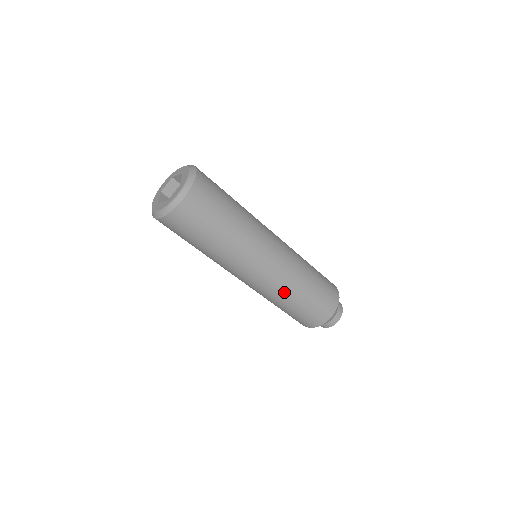
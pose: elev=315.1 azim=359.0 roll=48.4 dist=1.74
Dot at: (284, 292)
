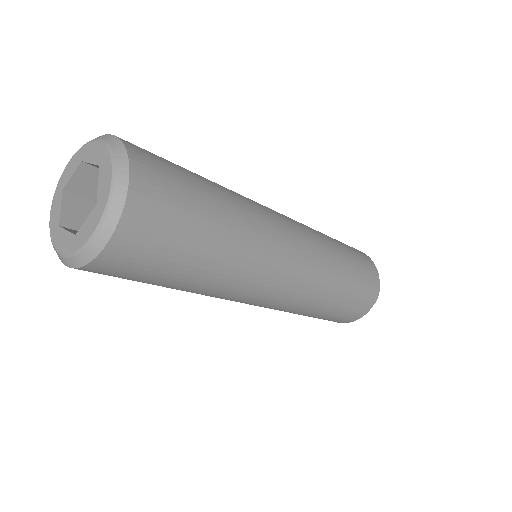
Dot at: (301, 308)
